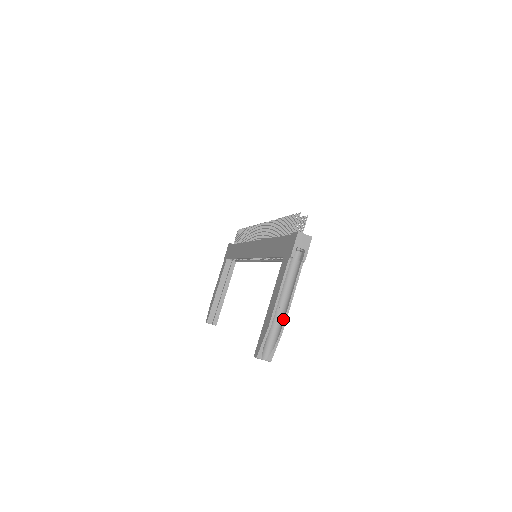
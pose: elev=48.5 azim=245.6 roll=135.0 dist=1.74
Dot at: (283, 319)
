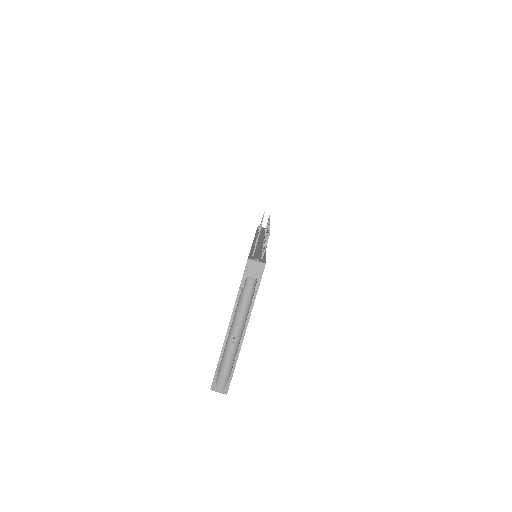
Dot at: (236, 353)
